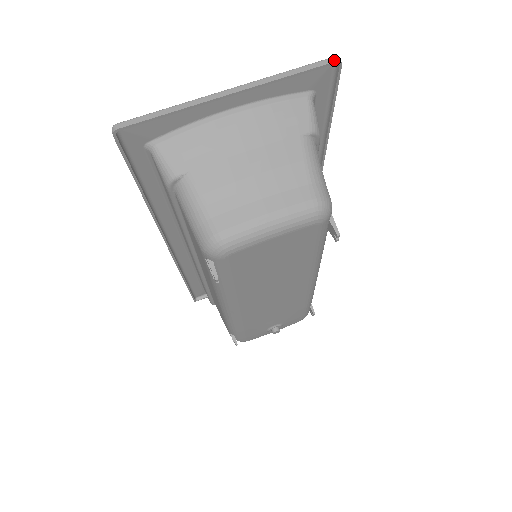
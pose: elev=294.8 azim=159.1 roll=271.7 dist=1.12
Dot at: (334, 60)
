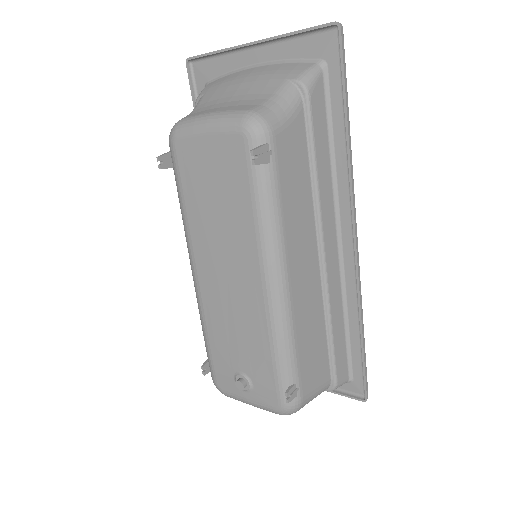
Dot at: (334, 22)
